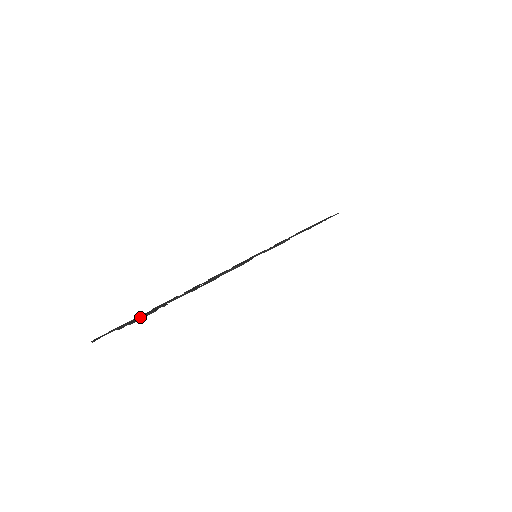
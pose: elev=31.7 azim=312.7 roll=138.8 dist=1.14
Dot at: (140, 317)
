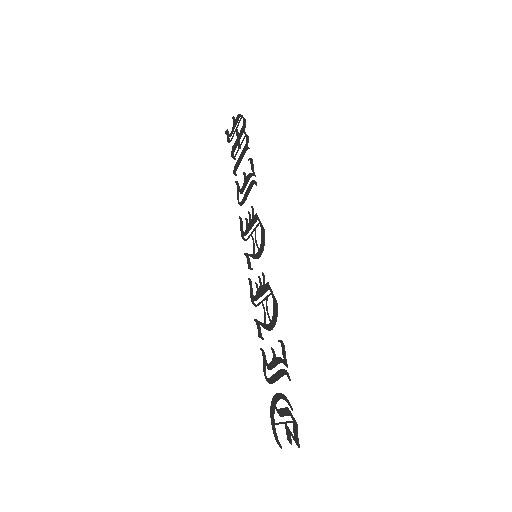
Dot at: (293, 432)
